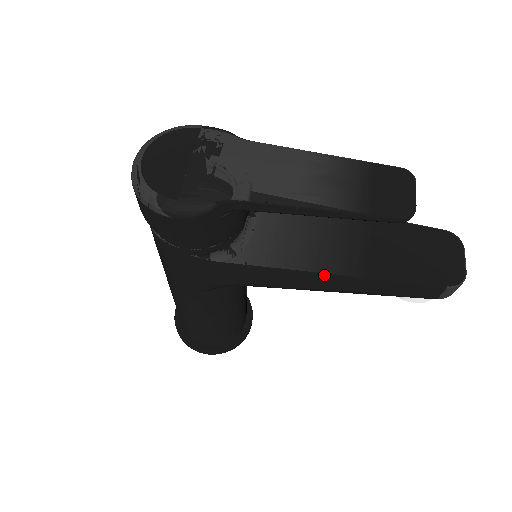
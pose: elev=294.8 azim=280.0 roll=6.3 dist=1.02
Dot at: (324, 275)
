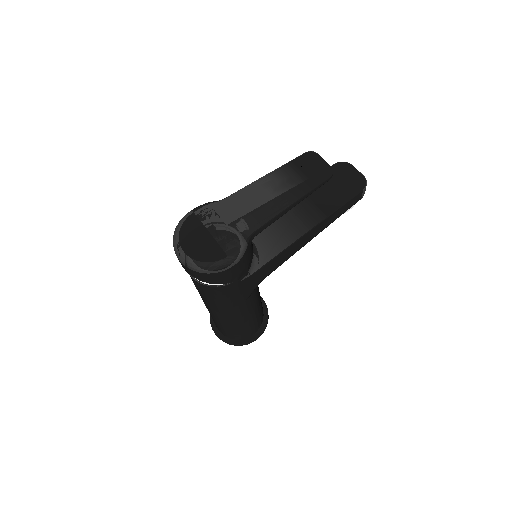
Dot at: (307, 233)
